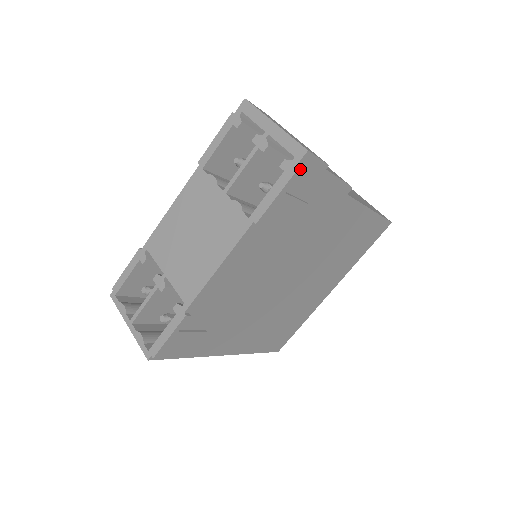
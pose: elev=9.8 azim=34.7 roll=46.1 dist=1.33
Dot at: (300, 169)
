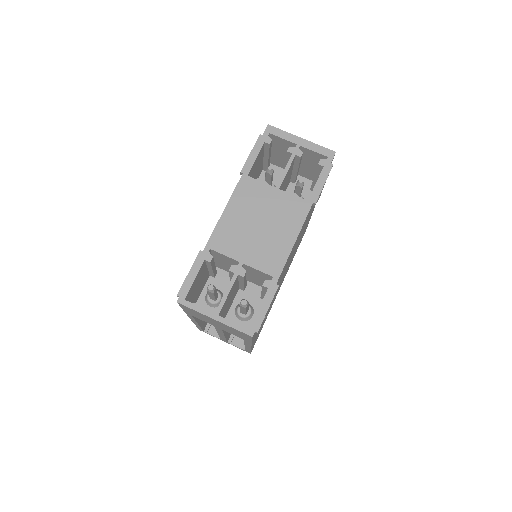
Dot at: occluded
